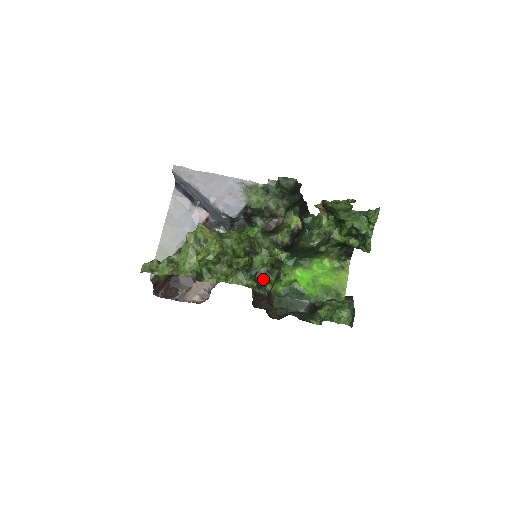
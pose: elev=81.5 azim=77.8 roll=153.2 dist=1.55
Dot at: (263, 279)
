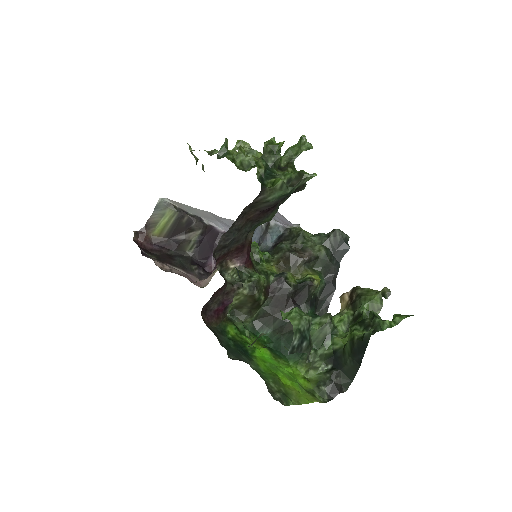
Dot at: (271, 180)
